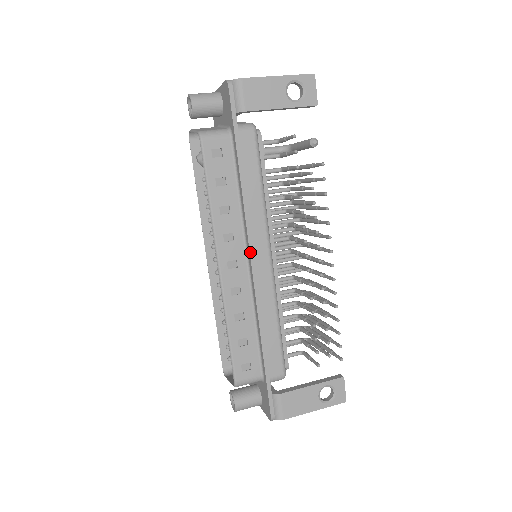
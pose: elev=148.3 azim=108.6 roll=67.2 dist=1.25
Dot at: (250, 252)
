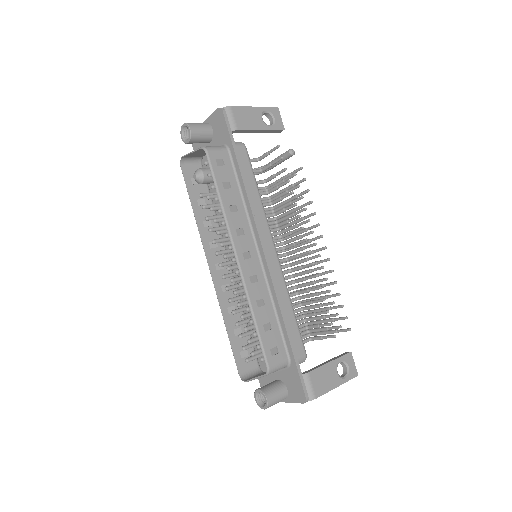
Dot at: (261, 242)
